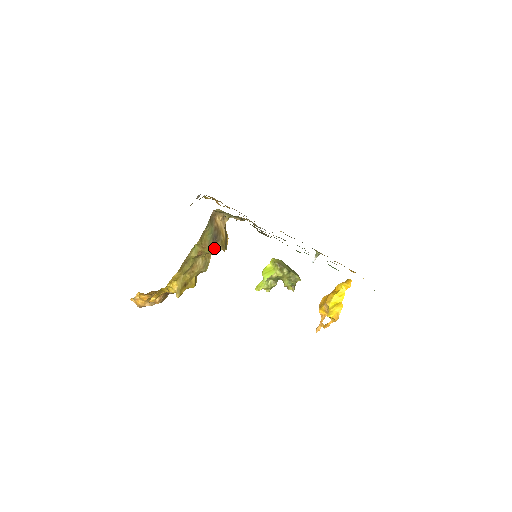
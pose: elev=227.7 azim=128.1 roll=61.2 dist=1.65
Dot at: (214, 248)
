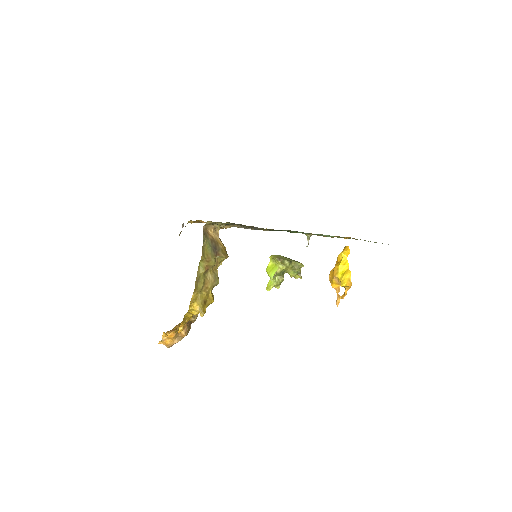
Dot at: (217, 260)
